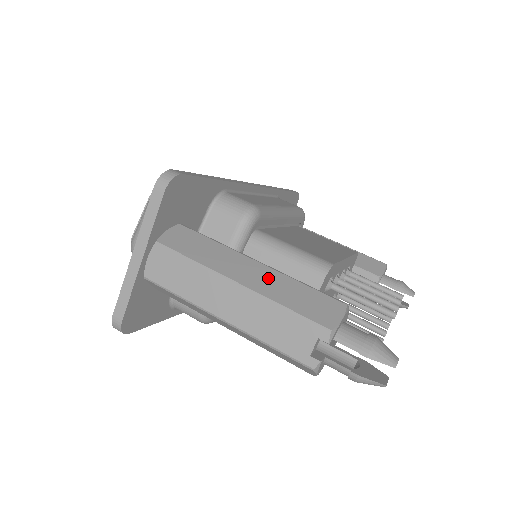
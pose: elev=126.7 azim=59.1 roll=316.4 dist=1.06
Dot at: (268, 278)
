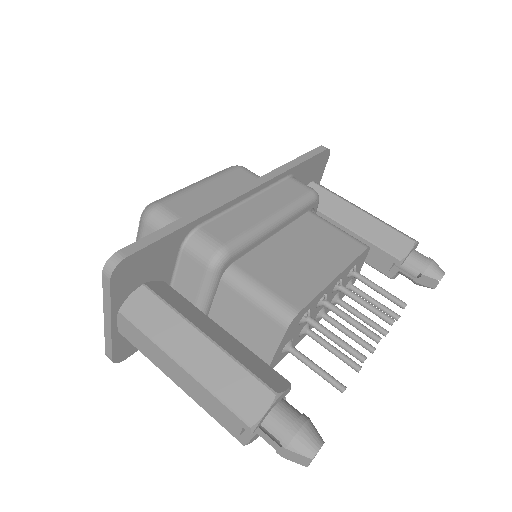
Dot at: (209, 358)
